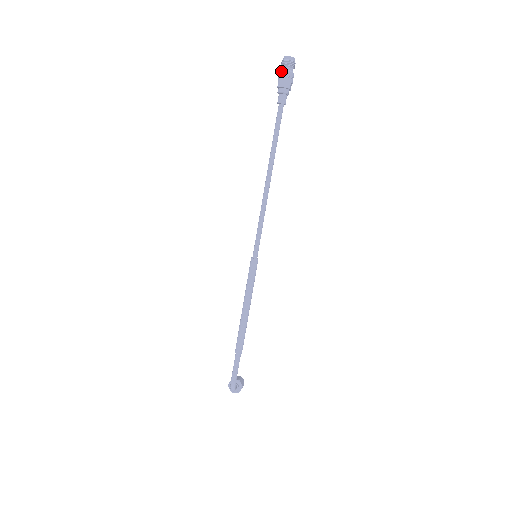
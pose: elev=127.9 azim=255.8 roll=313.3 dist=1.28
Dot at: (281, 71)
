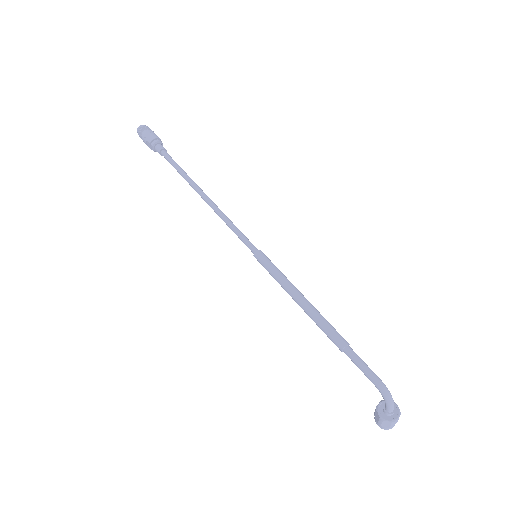
Dot at: (143, 134)
